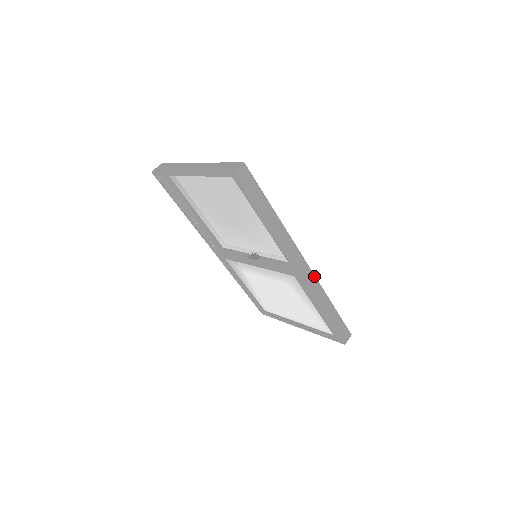
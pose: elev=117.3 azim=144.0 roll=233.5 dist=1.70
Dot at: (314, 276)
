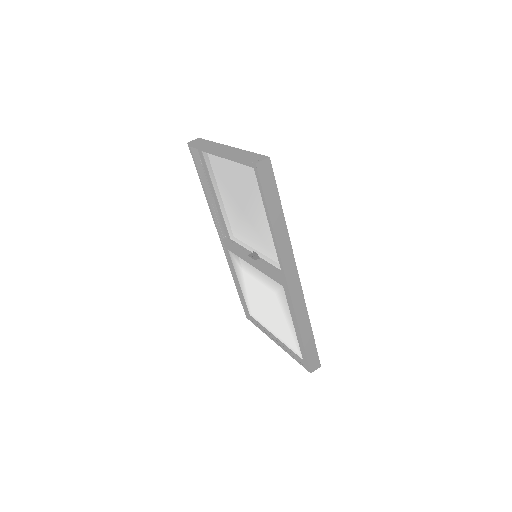
Dot at: (302, 293)
